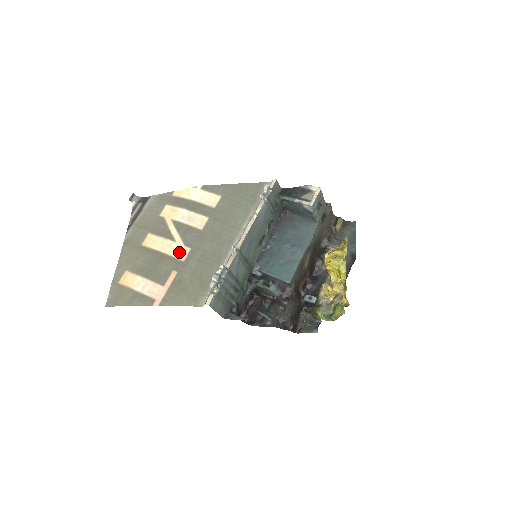
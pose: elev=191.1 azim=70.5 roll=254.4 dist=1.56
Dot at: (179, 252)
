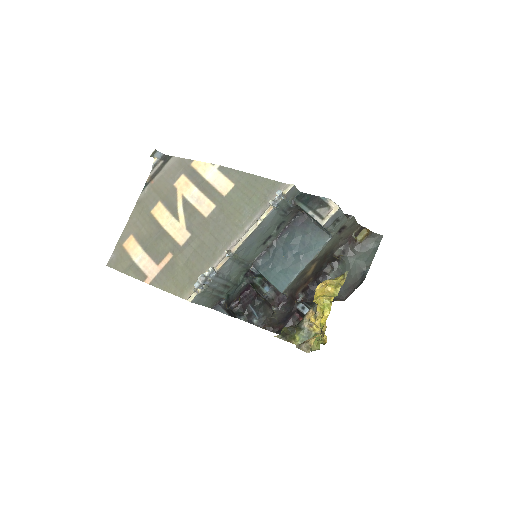
Dot at: (179, 235)
